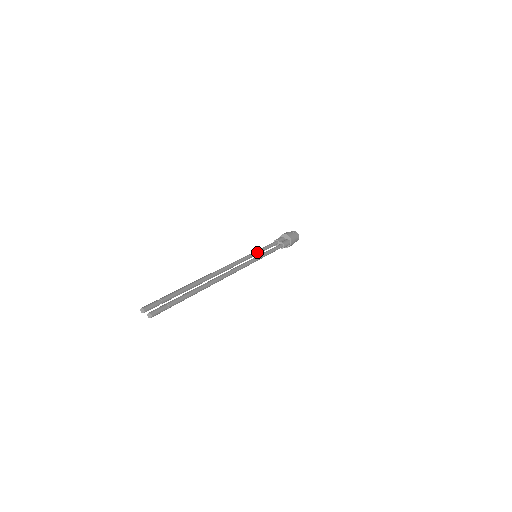
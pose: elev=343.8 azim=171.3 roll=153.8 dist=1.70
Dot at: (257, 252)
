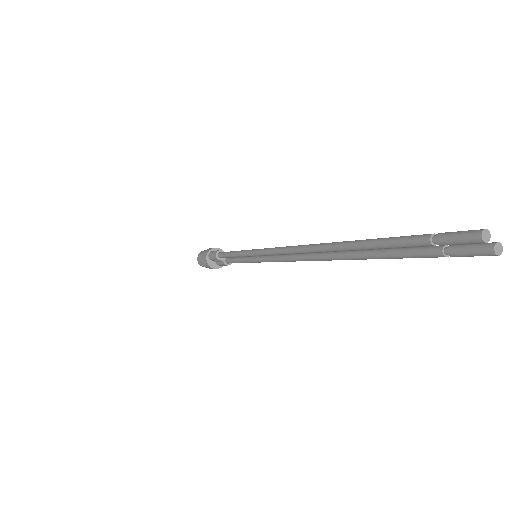
Dot at: occluded
